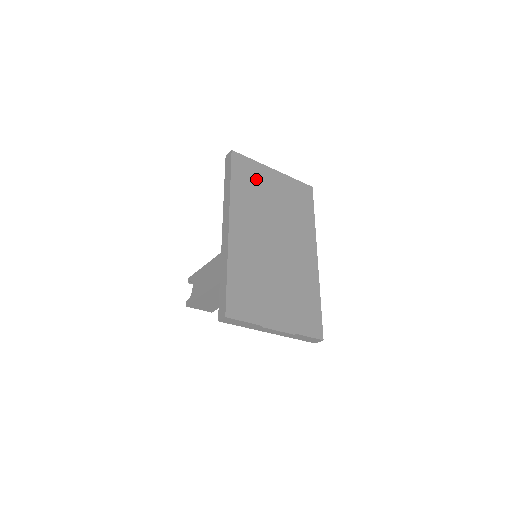
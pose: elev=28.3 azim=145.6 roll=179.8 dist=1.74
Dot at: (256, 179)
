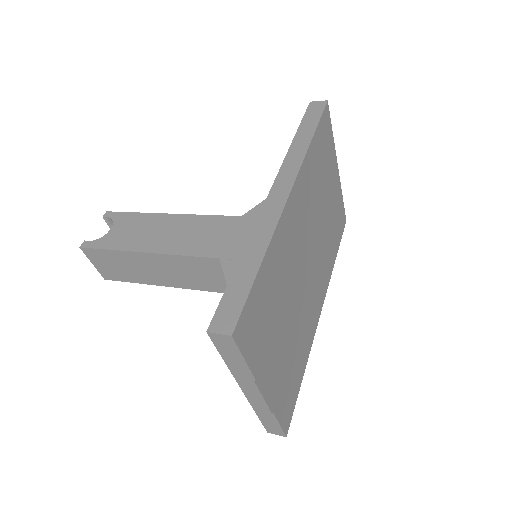
Dot at: (326, 161)
